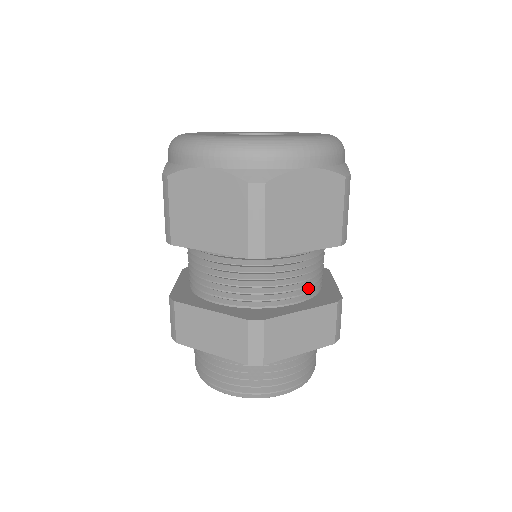
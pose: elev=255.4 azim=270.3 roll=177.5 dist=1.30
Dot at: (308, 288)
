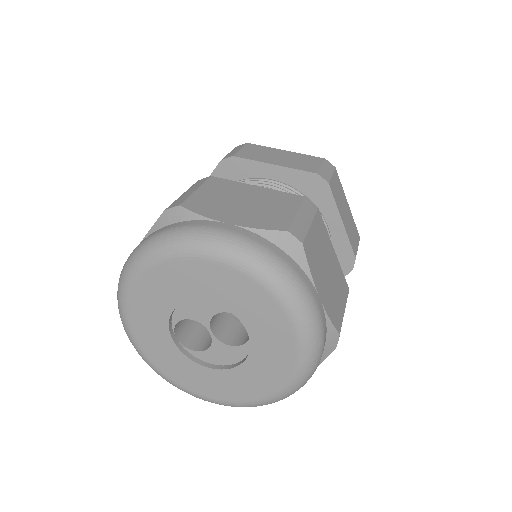
Dot at: occluded
